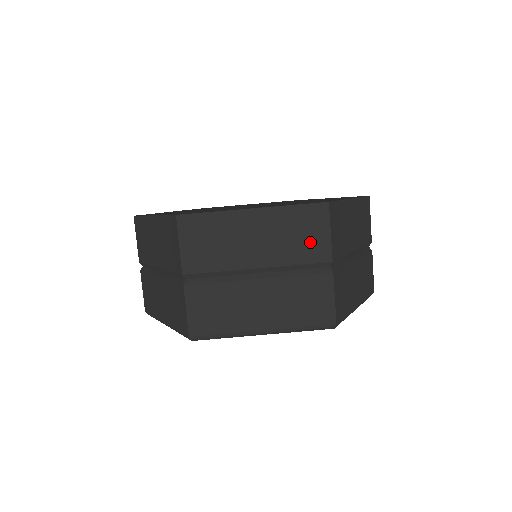
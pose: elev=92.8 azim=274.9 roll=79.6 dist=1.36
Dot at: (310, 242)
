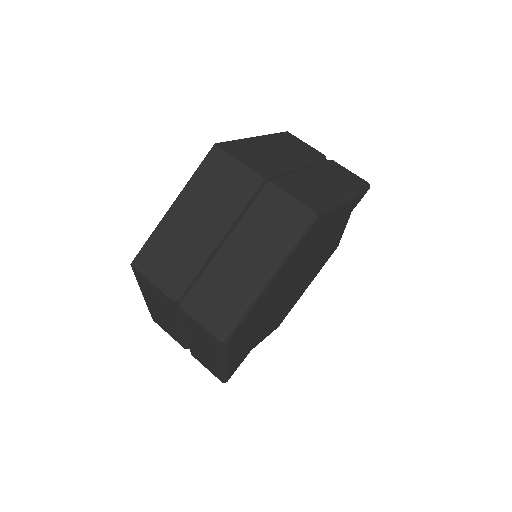
Dot at: (231, 181)
